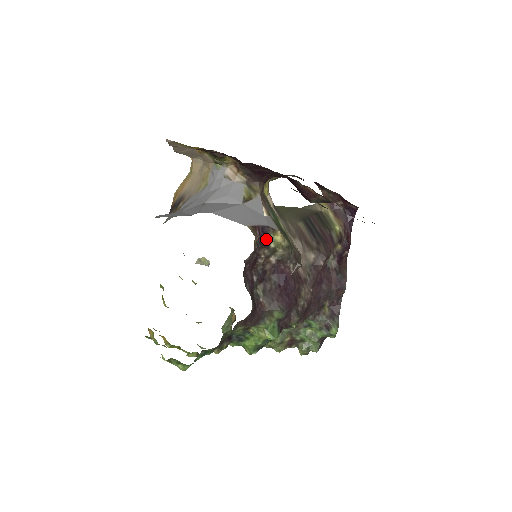
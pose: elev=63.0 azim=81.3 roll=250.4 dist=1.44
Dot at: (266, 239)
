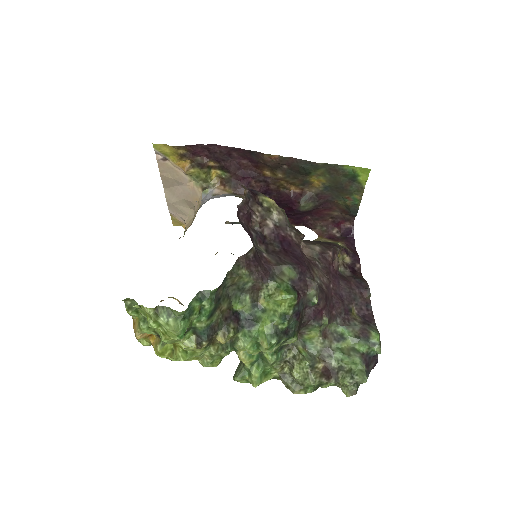
Dot at: (257, 198)
